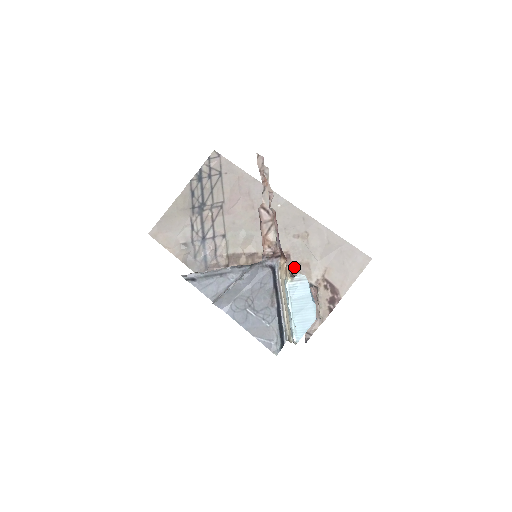
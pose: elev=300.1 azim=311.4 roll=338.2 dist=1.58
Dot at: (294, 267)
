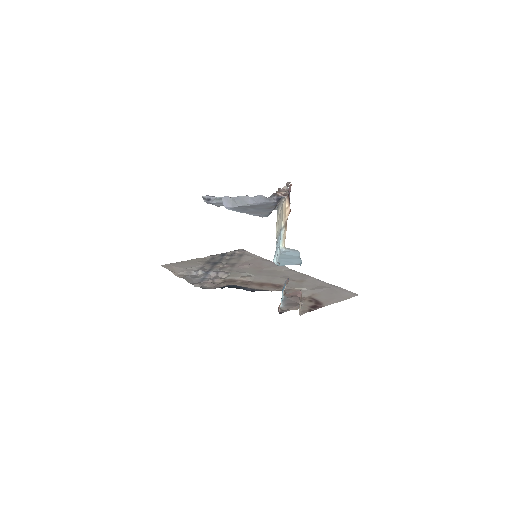
Dot at: occluded
